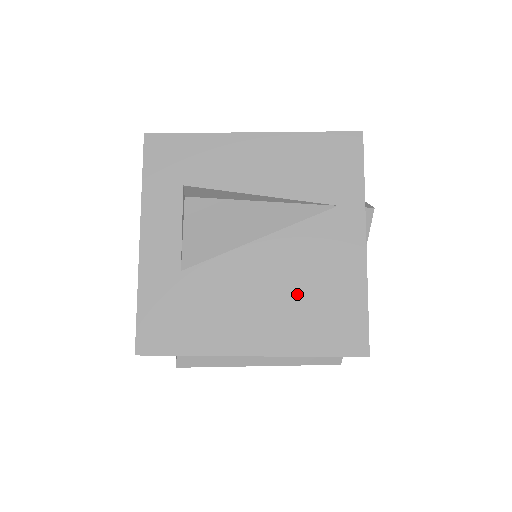
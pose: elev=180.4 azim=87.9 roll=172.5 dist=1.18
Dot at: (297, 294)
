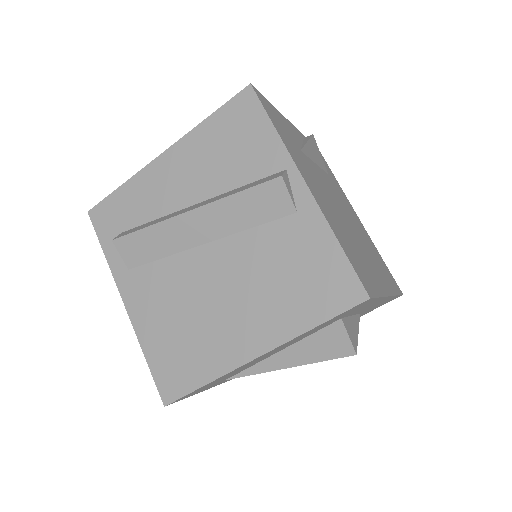
Dot at: occluded
